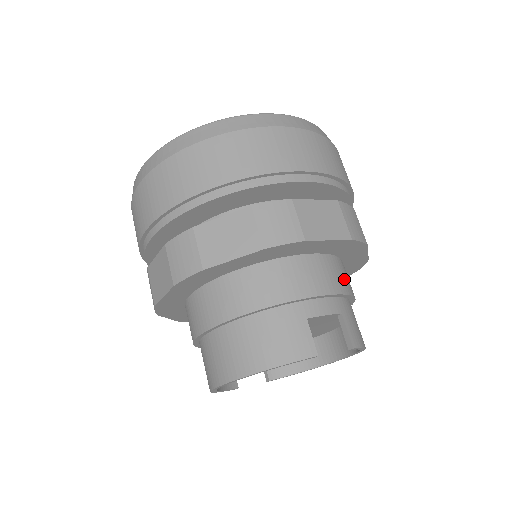
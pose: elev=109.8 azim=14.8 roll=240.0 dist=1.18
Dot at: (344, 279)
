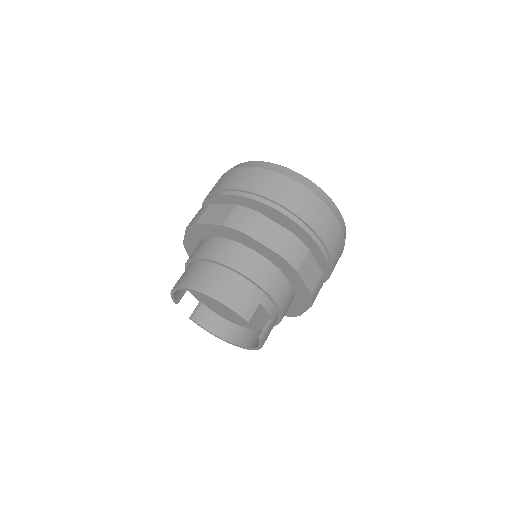
Dot at: (287, 308)
